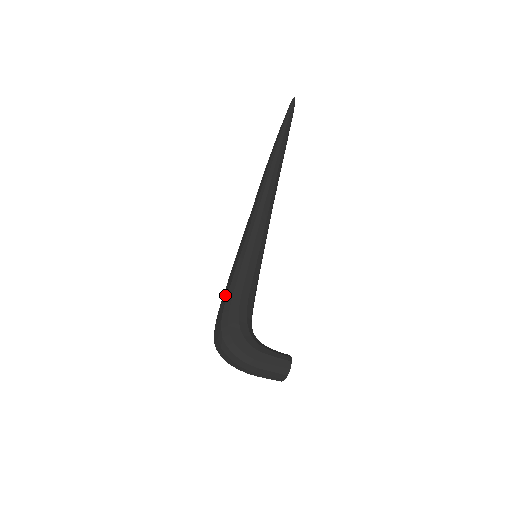
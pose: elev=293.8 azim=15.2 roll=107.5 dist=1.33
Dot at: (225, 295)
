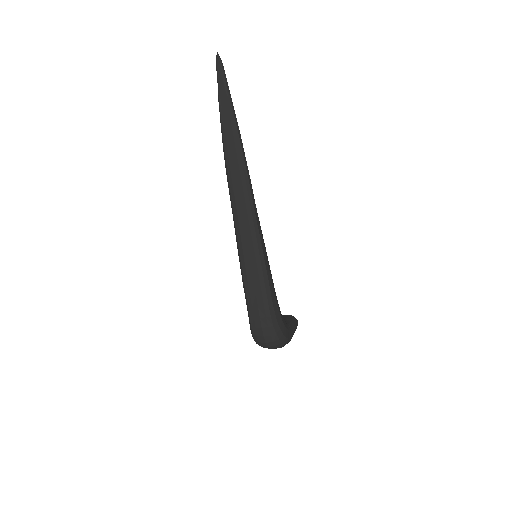
Dot at: (263, 306)
